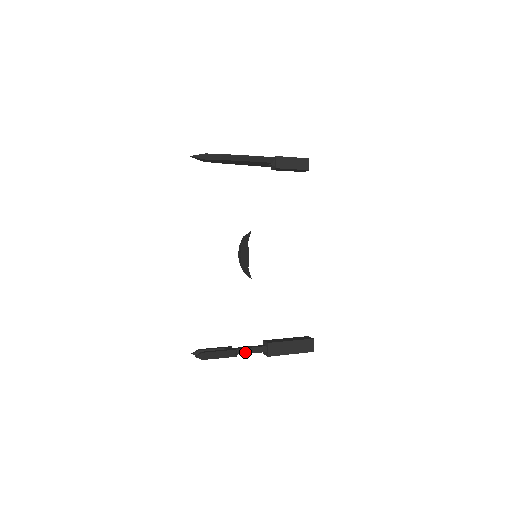
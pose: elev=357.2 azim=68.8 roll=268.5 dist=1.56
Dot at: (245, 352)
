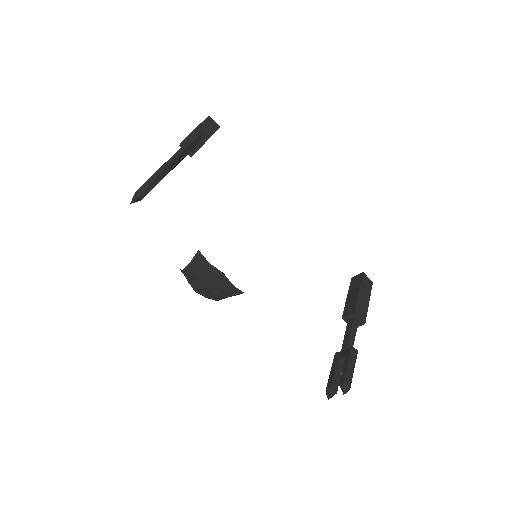
Dot at: (353, 341)
